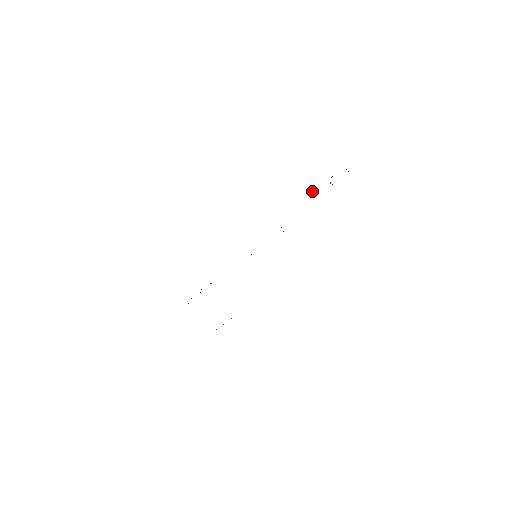
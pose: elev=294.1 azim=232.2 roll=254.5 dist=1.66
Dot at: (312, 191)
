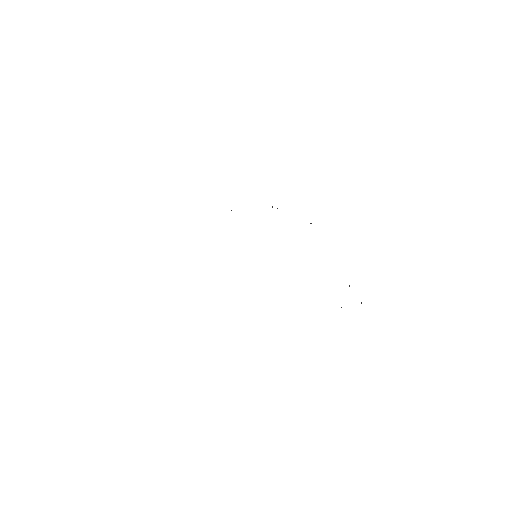
Dot at: occluded
